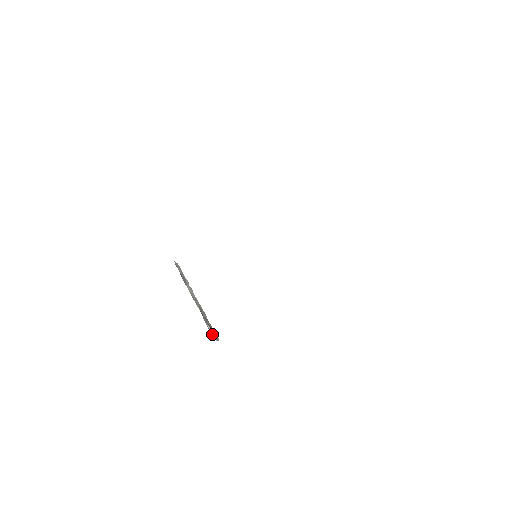
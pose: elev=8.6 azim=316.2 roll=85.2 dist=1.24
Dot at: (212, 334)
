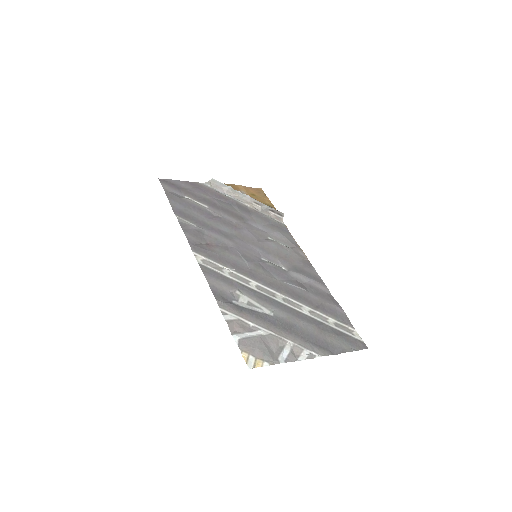
Dot at: (277, 215)
